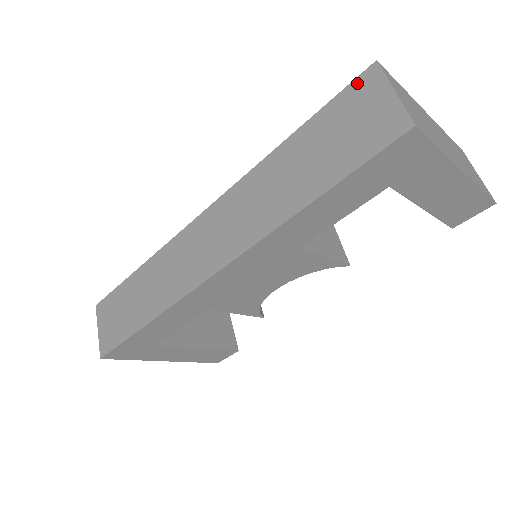
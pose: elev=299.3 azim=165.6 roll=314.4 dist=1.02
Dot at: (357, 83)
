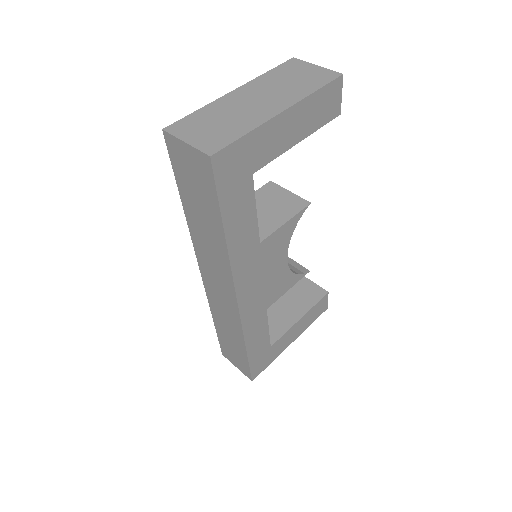
Dot at: (170, 149)
